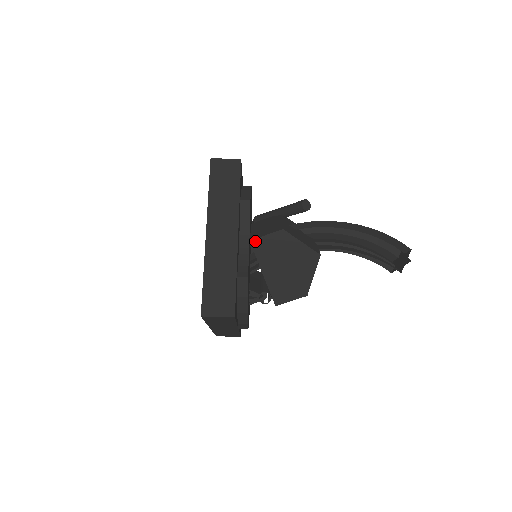
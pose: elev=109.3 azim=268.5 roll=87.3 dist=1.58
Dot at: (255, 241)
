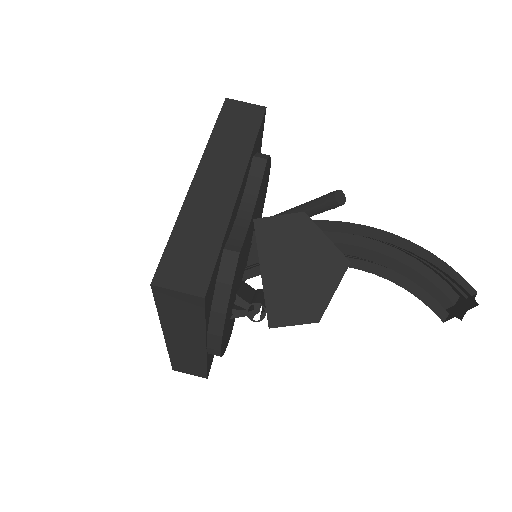
Dot at: (261, 221)
